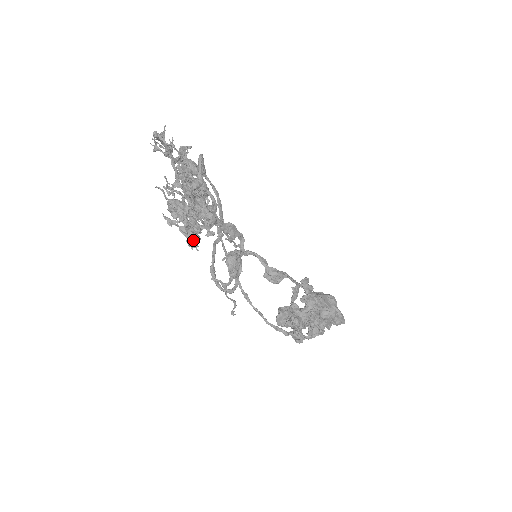
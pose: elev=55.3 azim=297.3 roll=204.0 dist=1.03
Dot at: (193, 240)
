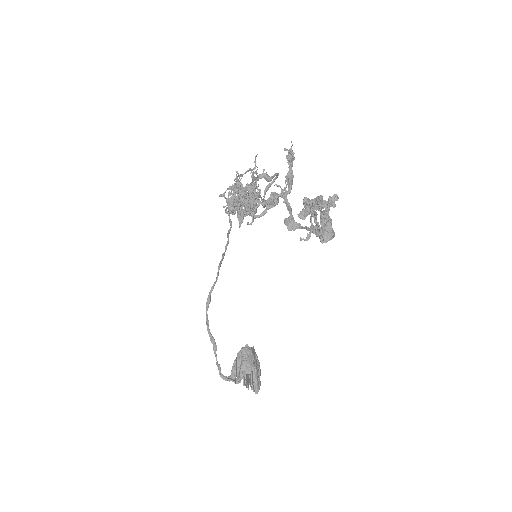
Dot at: (238, 201)
